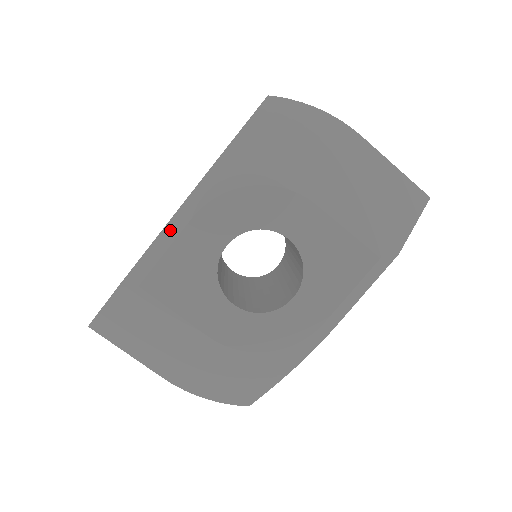
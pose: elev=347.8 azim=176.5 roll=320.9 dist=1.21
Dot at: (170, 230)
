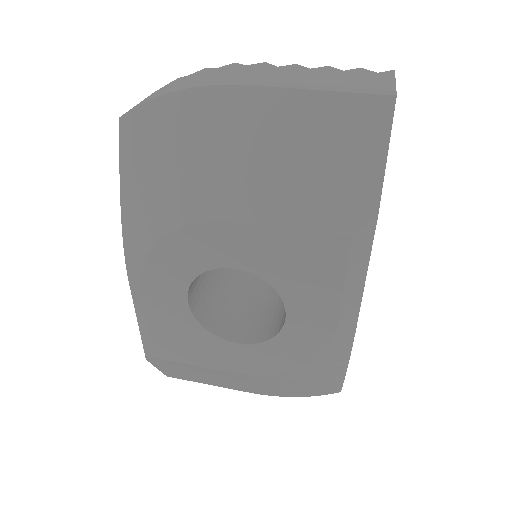
Dot at: (138, 307)
